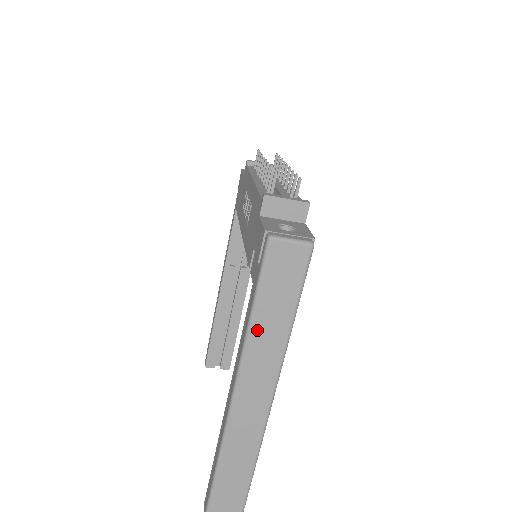
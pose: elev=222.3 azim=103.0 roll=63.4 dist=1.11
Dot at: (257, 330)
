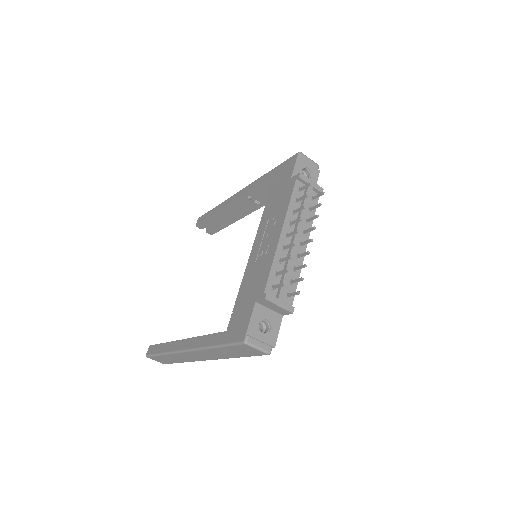
Dot at: (214, 350)
